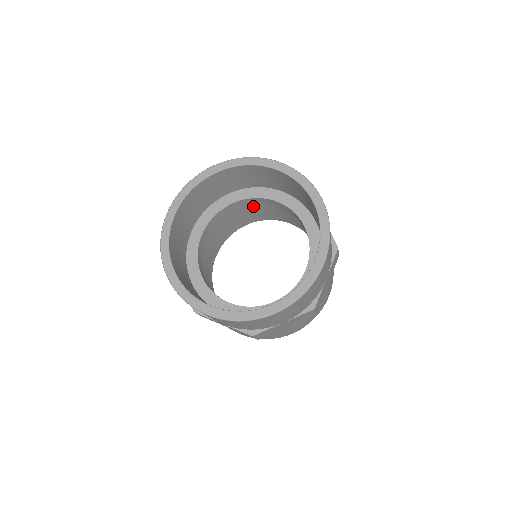
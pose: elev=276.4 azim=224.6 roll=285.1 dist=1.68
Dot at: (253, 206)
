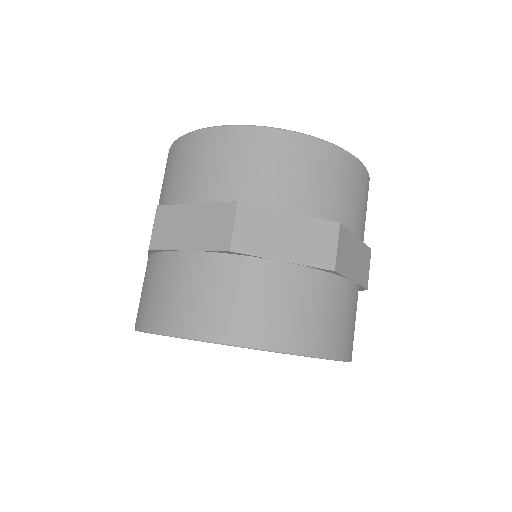
Dot at: occluded
